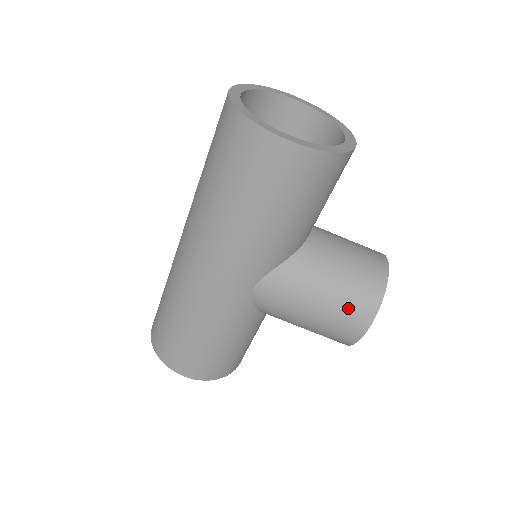
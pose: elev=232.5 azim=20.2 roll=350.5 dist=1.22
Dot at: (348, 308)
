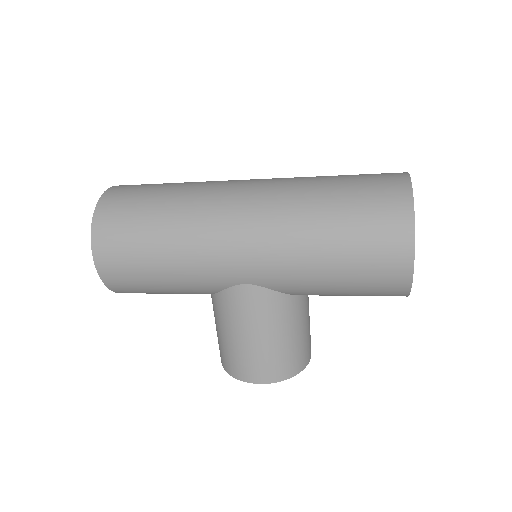
Dot at: (273, 361)
